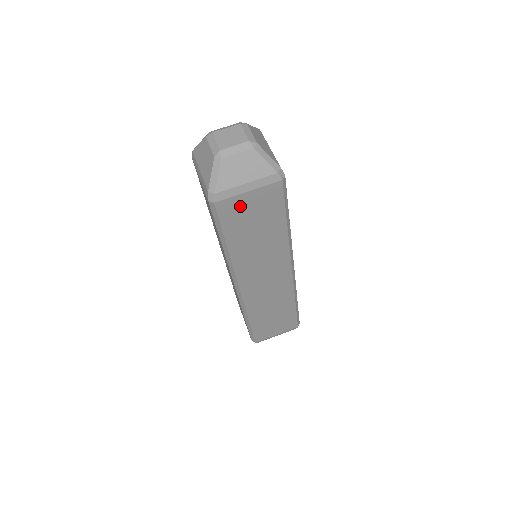
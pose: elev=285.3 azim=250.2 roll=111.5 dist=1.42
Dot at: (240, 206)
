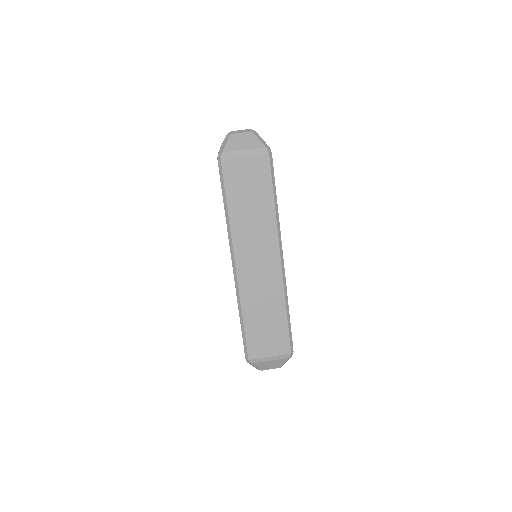
Dot at: (239, 169)
